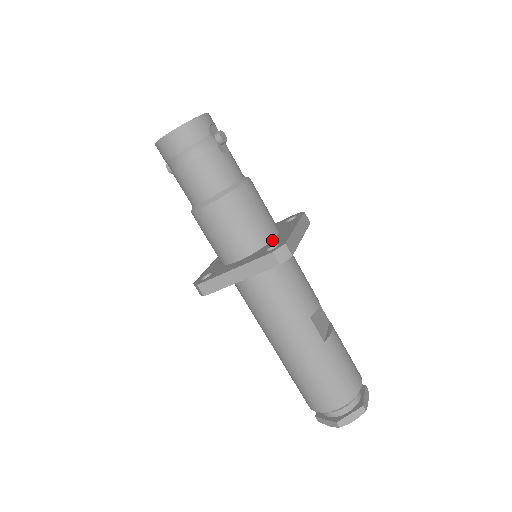
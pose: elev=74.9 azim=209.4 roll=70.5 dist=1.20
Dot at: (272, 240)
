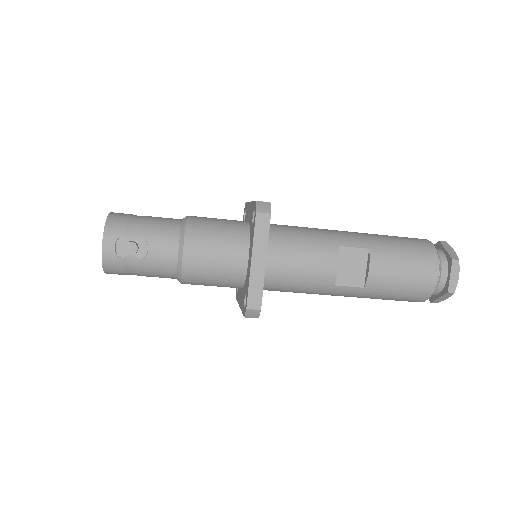
Dot at: (246, 273)
